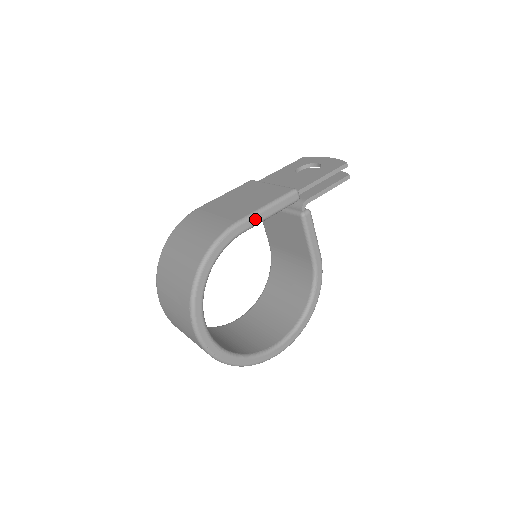
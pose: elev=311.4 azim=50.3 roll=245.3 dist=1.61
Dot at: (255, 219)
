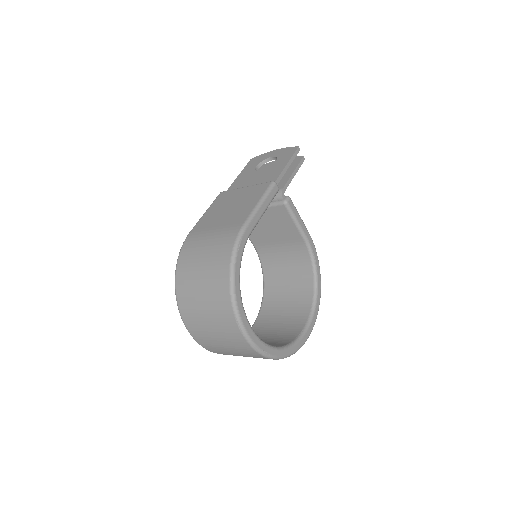
Dot at: (255, 218)
